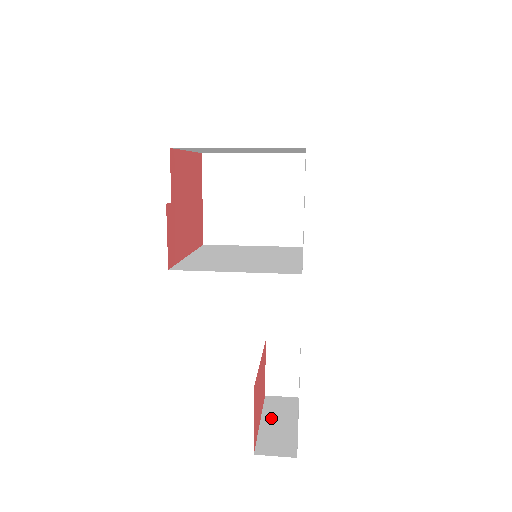
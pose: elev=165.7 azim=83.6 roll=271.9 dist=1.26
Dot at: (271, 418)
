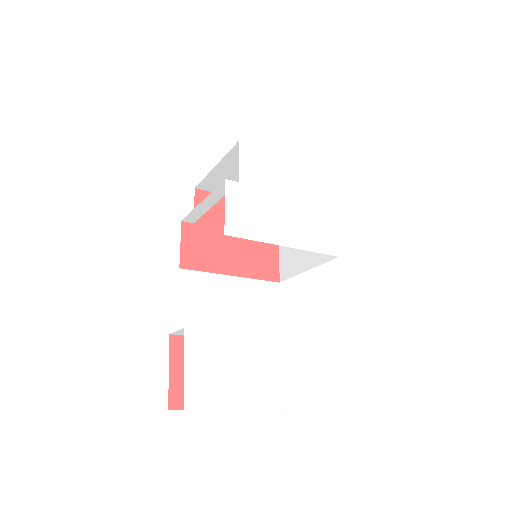
Dot at: occluded
